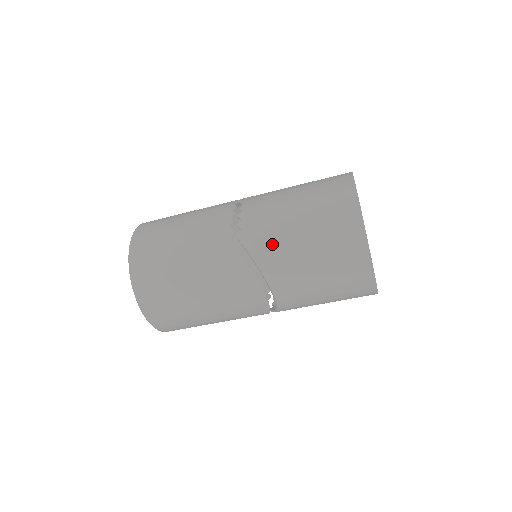
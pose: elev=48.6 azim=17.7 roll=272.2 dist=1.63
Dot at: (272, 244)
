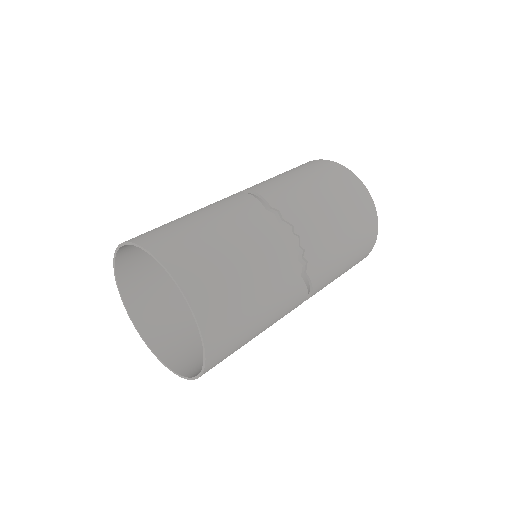
Dot at: (328, 269)
